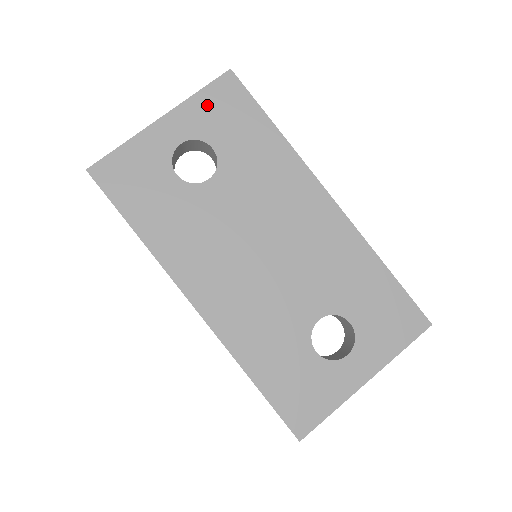
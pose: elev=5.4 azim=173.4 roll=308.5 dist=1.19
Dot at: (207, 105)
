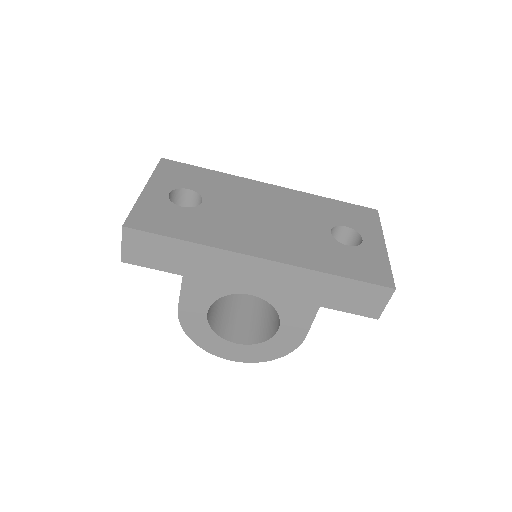
Dot at: (165, 174)
